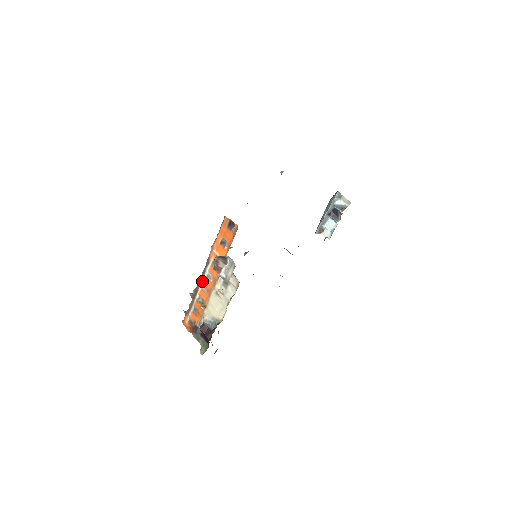
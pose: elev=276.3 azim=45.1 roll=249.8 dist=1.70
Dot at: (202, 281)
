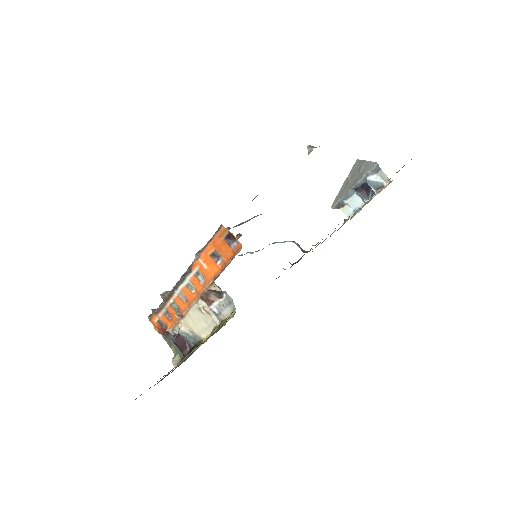
Dot at: (179, 288)
